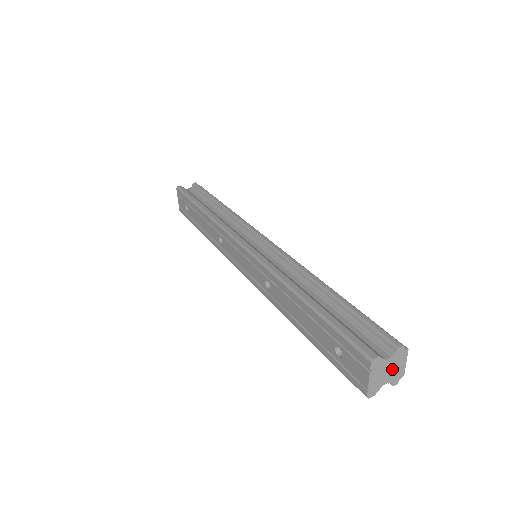
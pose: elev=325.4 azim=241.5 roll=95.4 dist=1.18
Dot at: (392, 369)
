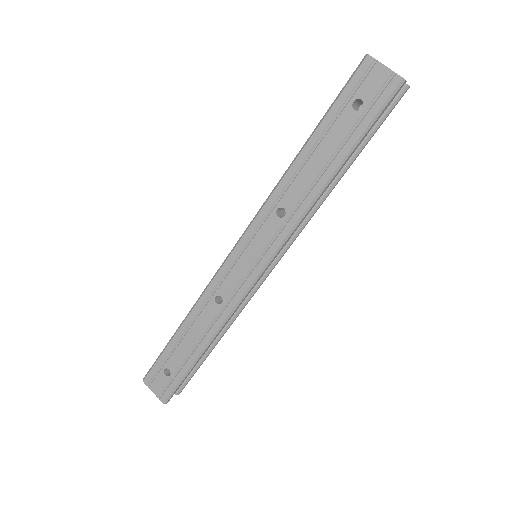
Dot at: occluded
